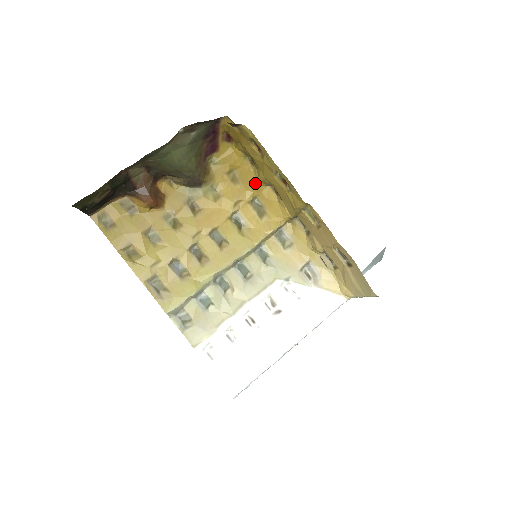
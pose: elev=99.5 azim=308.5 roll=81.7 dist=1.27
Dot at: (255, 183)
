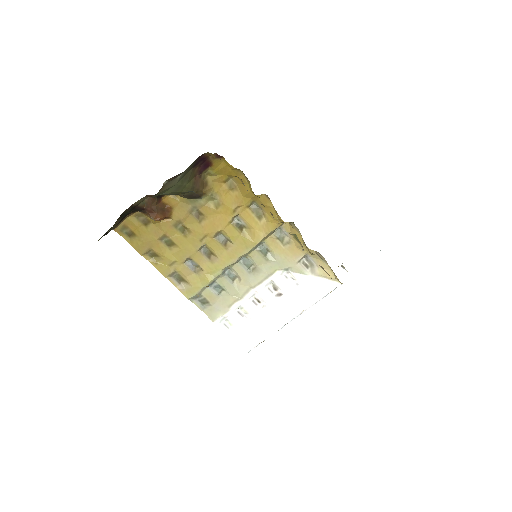
Dot at: (250, 192)
